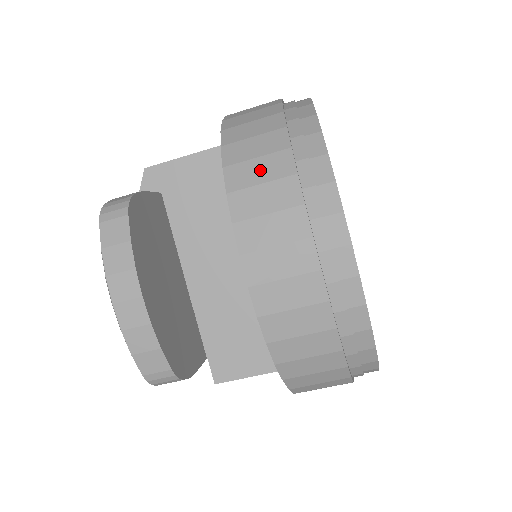
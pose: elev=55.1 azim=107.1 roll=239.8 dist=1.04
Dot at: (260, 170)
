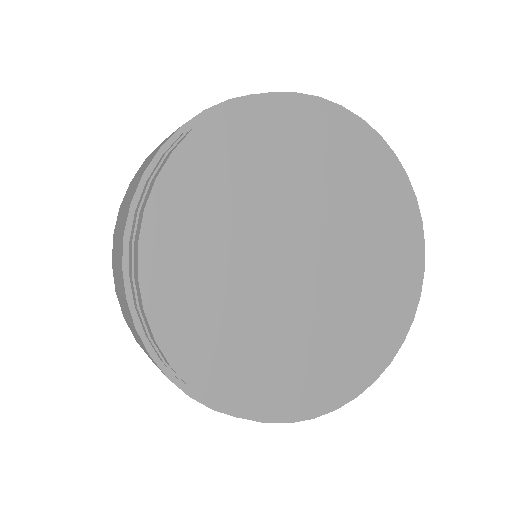
Dot at: occluded
